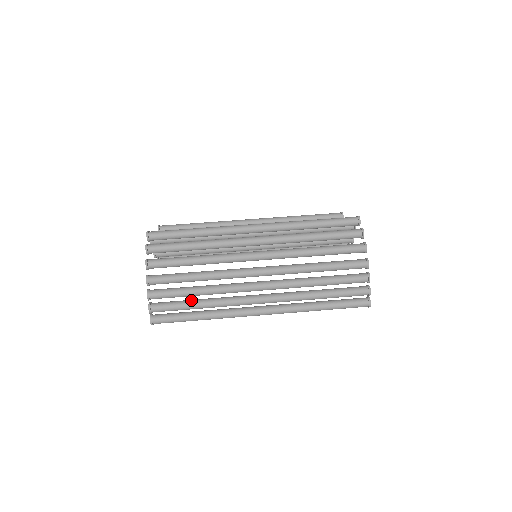
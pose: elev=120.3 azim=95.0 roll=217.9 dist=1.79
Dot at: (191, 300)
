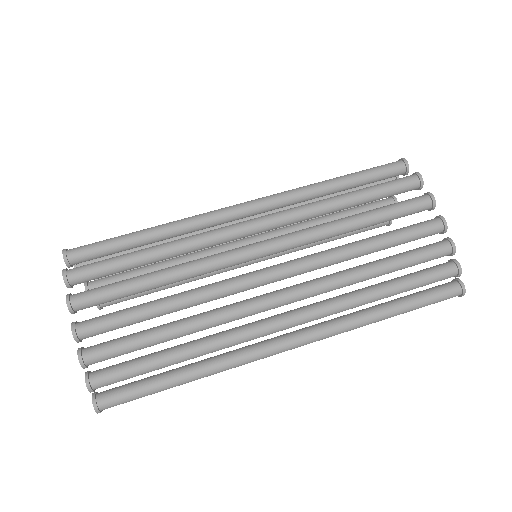
Dot at: (162, 350)
